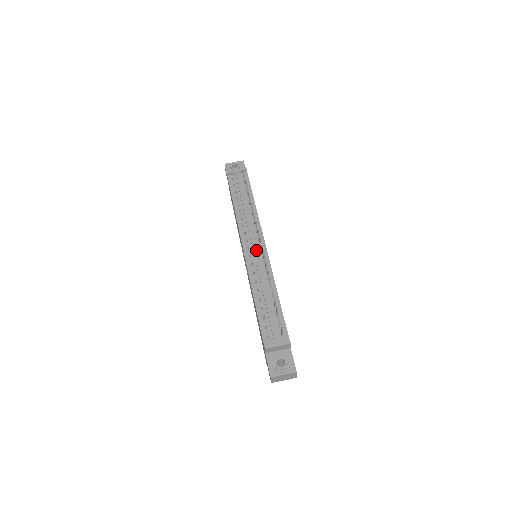
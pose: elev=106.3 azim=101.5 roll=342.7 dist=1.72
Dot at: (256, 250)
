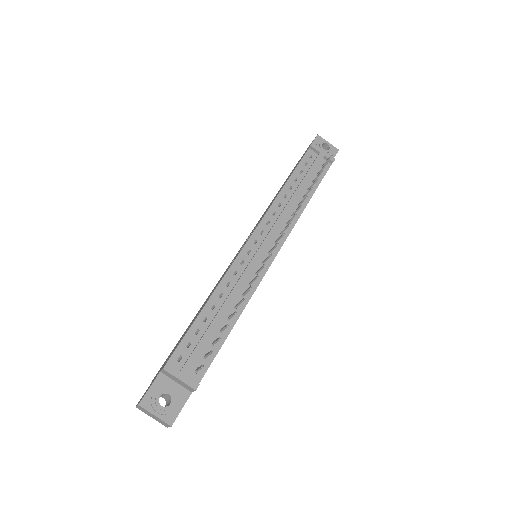
Dot at: (262, 252)
